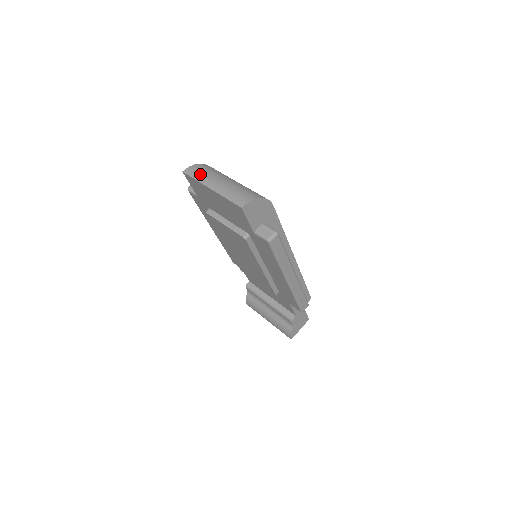
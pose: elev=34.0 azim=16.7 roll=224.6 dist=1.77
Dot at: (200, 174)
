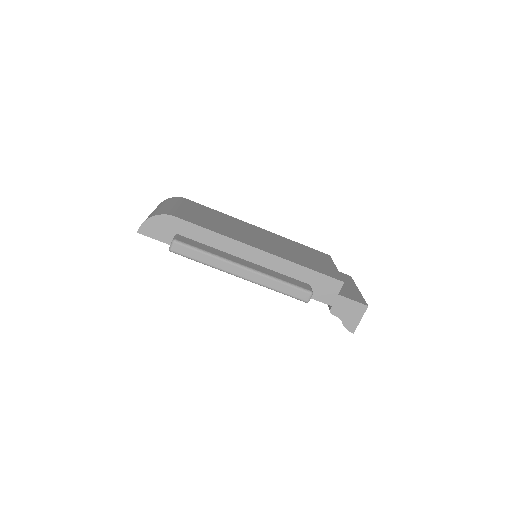
Dot at: occluded
